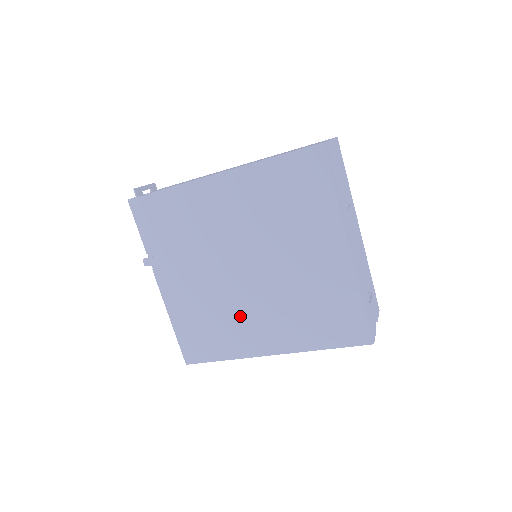
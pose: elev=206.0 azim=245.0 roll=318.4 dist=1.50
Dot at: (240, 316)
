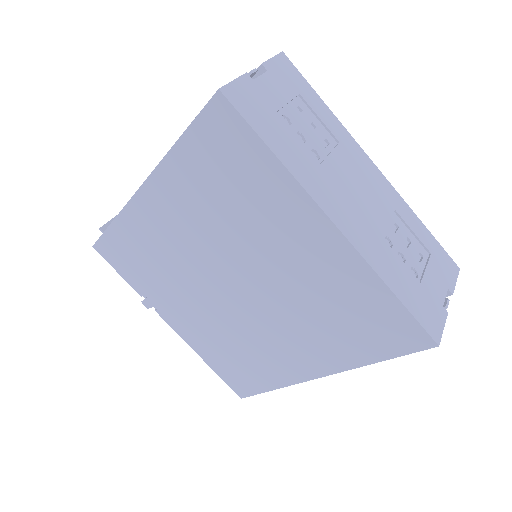
Dot at: (259, 341)
